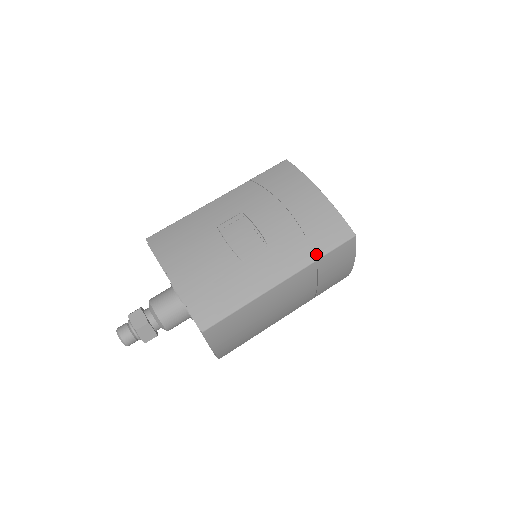
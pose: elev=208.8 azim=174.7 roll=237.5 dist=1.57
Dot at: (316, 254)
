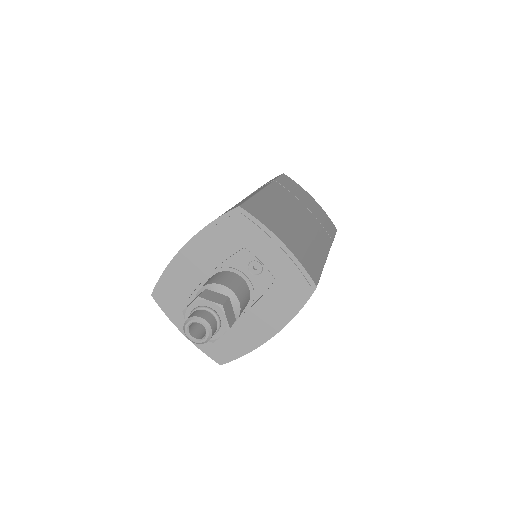
Dot at: (270, 181)
